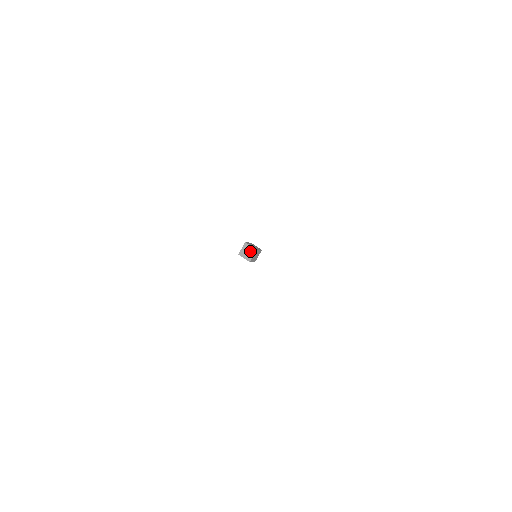
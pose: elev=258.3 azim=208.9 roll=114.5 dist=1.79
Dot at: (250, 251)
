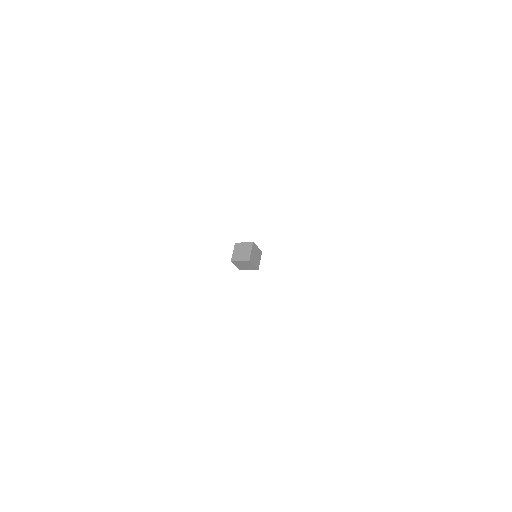
Dot at: (245, 248)
